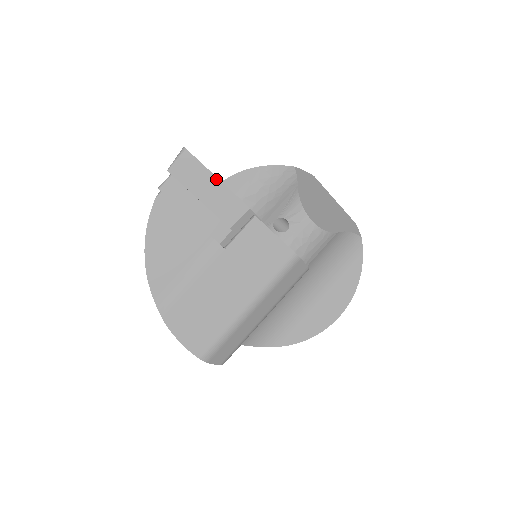
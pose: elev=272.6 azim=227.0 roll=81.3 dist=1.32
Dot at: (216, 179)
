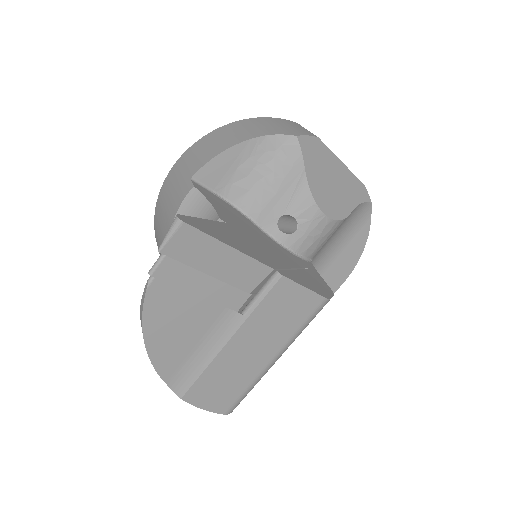
Dot at: (228, 248)
